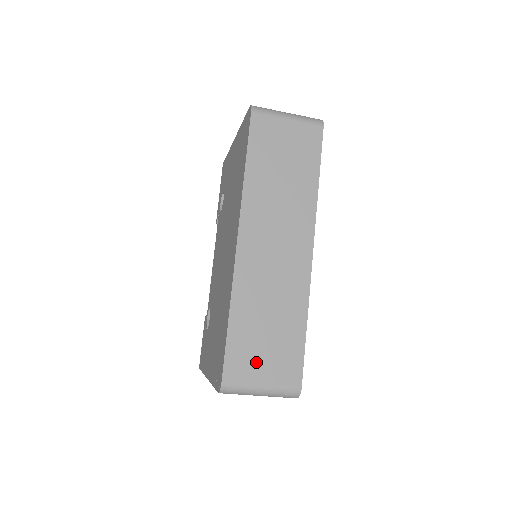
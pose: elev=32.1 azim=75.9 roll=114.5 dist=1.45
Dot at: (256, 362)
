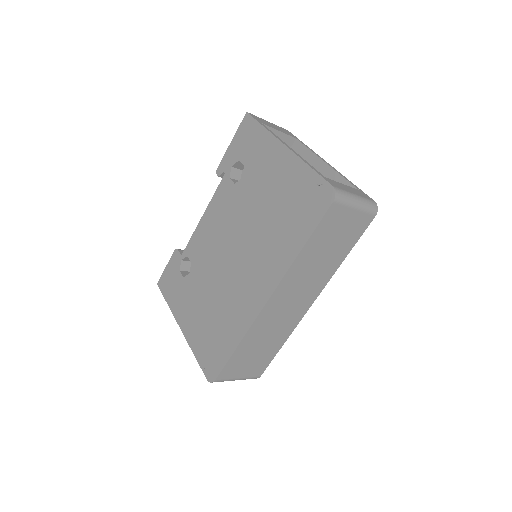
Dot at: (241, 368)
